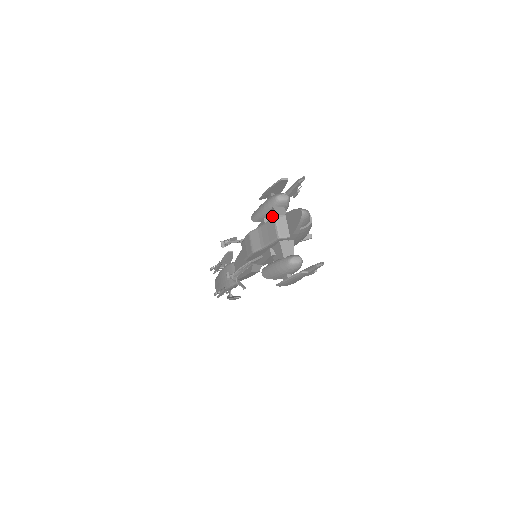
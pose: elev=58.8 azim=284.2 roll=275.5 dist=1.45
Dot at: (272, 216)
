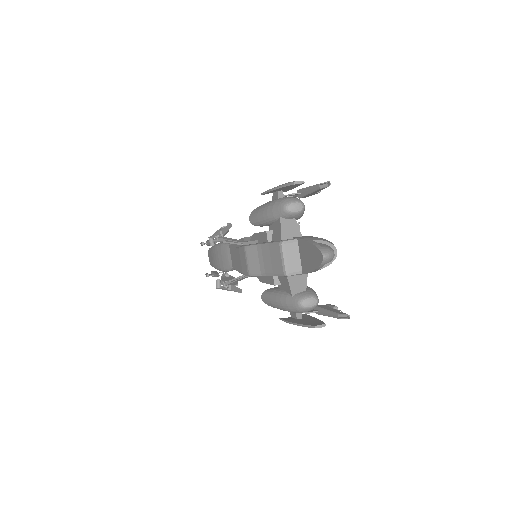
Dot at: (278, 234)
